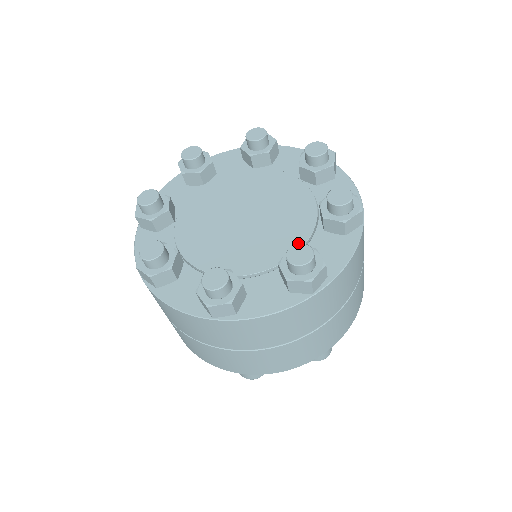
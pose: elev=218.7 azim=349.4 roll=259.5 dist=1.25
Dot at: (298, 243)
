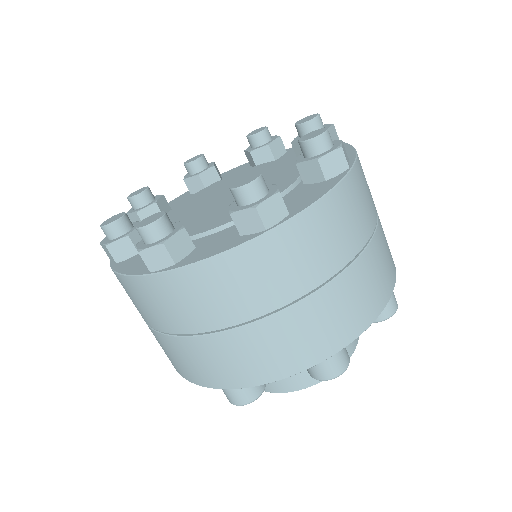
Dot at: (209, 227)
